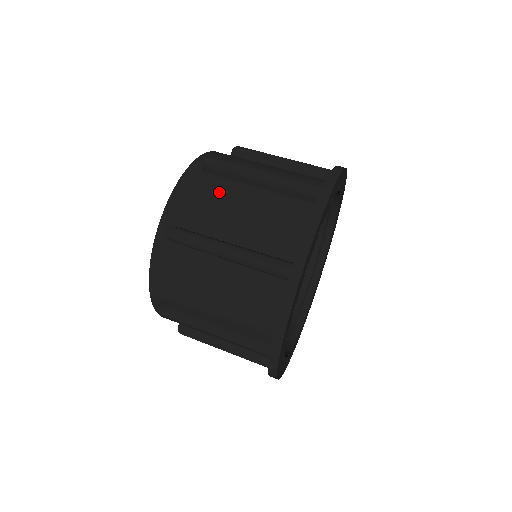
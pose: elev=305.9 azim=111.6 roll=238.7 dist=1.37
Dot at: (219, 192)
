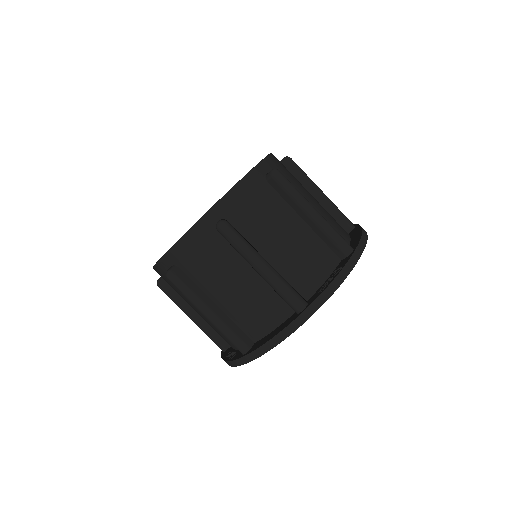
Dot at: (221, 260)
